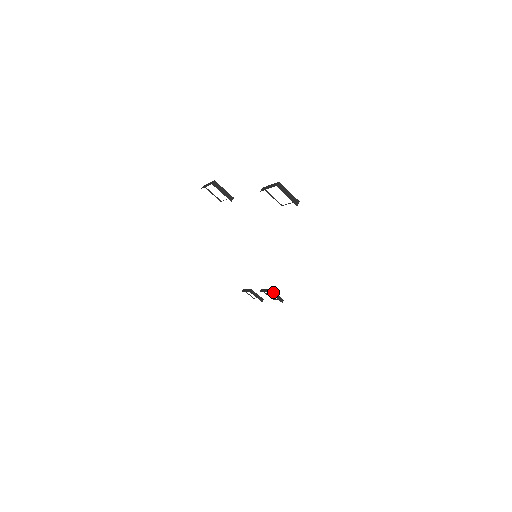
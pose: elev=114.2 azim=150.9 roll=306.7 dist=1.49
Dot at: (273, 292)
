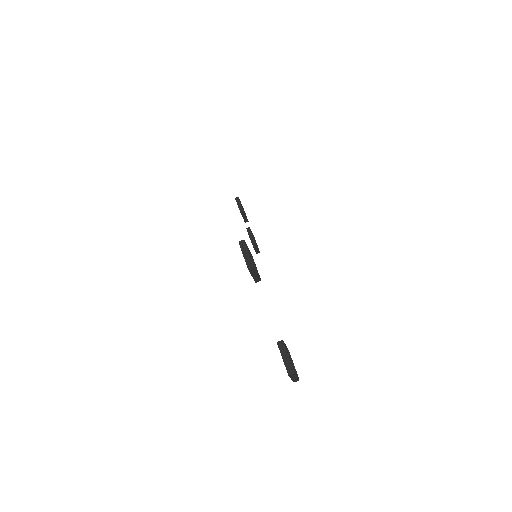
Dot at: (256, 245)
